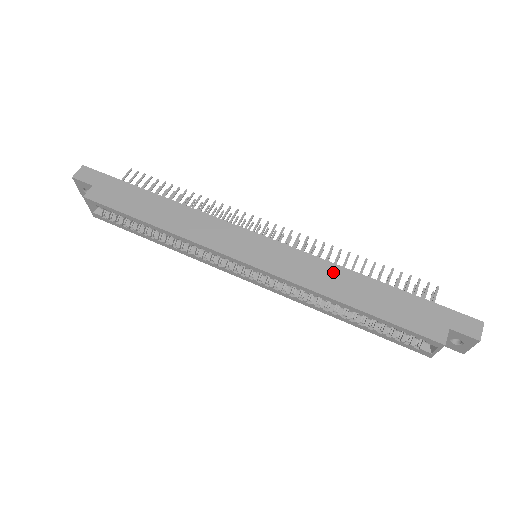
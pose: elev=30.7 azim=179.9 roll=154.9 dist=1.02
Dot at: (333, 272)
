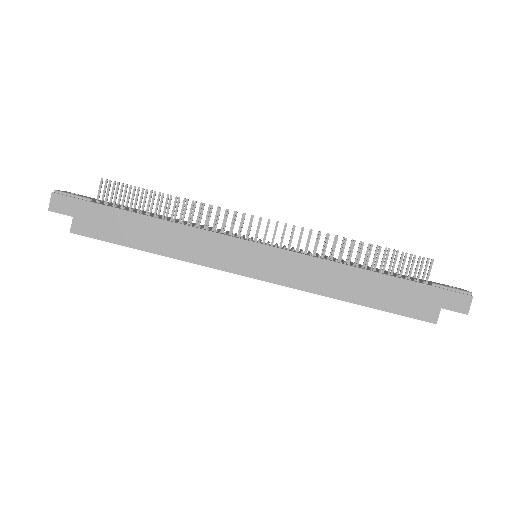
Dot at: (332, 271)
